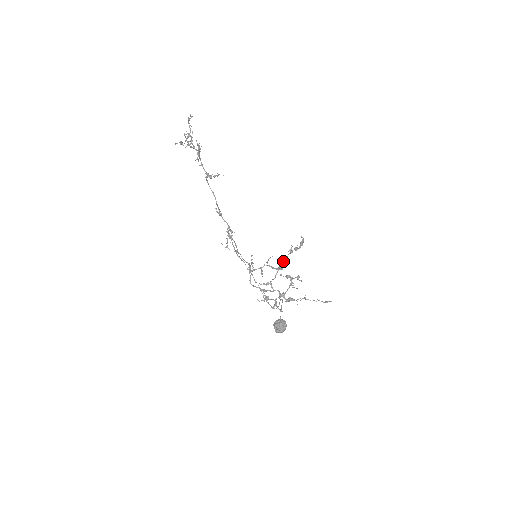
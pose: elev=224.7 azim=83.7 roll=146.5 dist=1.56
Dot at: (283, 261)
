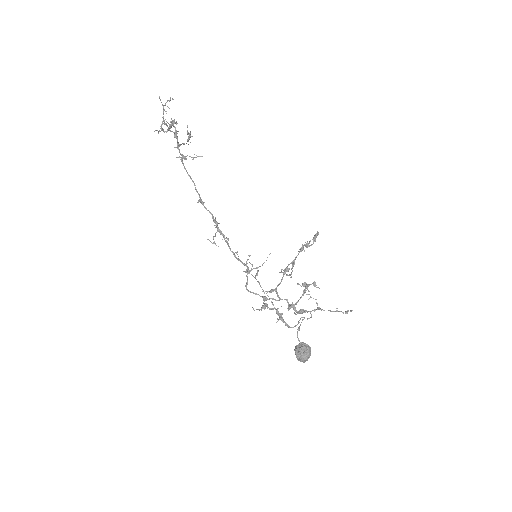
Dot at: (292, 262)
